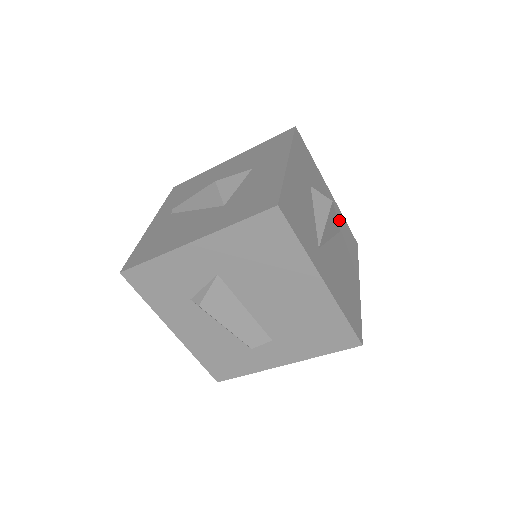
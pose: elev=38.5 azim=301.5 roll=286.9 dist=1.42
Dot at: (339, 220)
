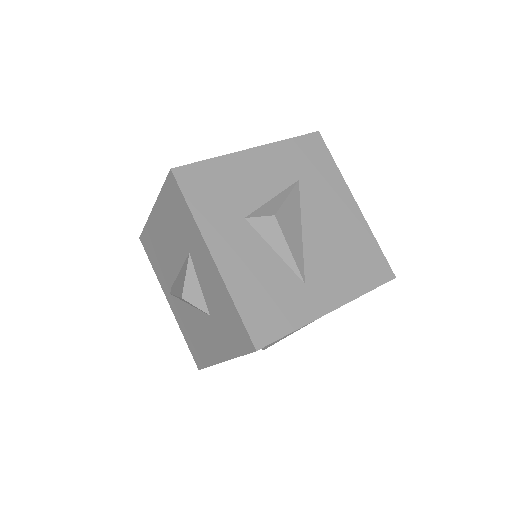
Dot at: (287, 164)
